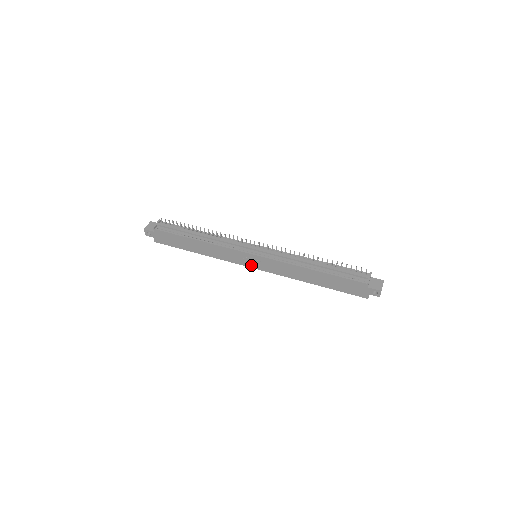
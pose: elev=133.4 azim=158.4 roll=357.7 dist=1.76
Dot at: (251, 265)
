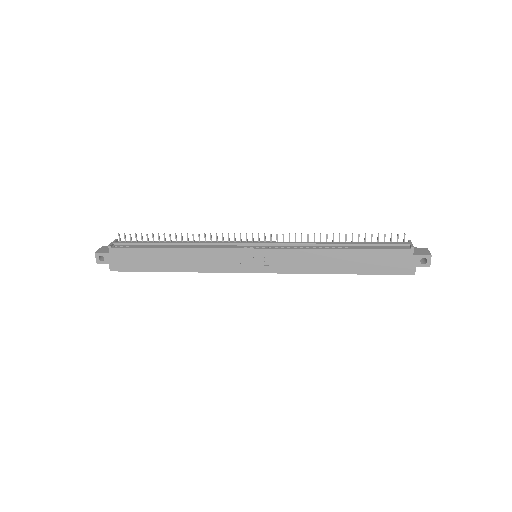
Dot at: (252, 268)
